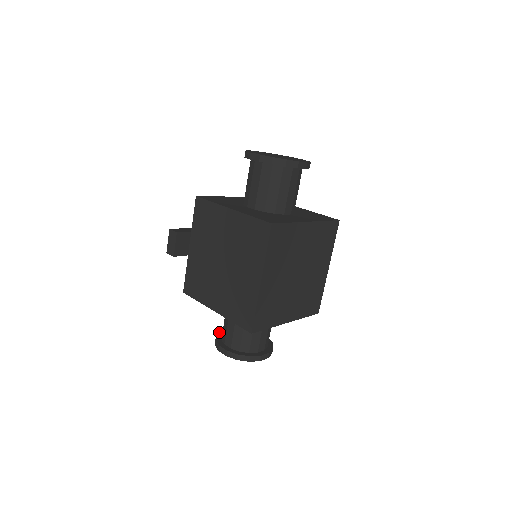
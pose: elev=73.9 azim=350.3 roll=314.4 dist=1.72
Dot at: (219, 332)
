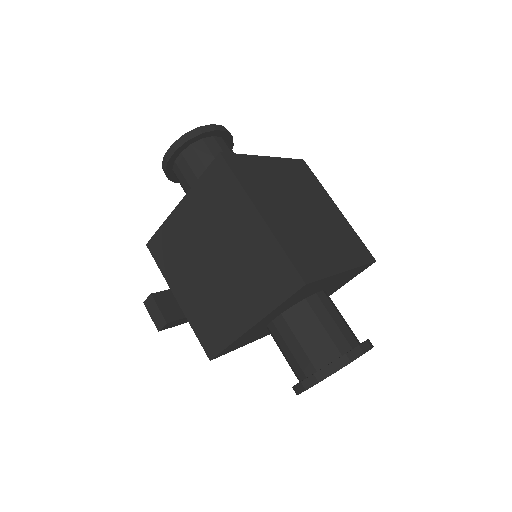
Dot at: occluded
